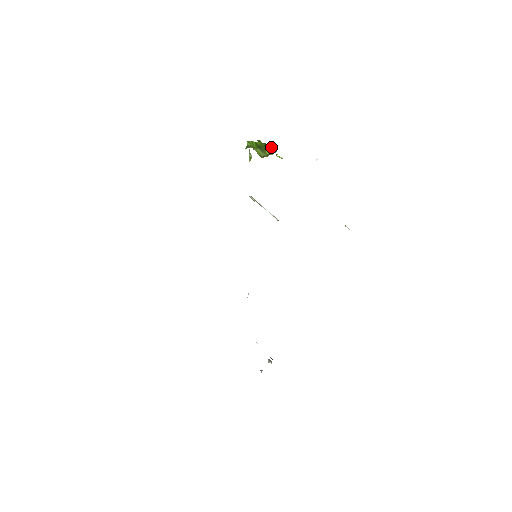
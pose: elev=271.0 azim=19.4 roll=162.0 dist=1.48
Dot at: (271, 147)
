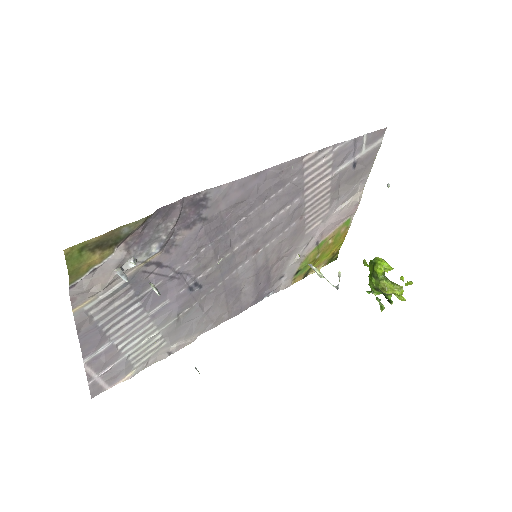
Dot at: (376, 260)
